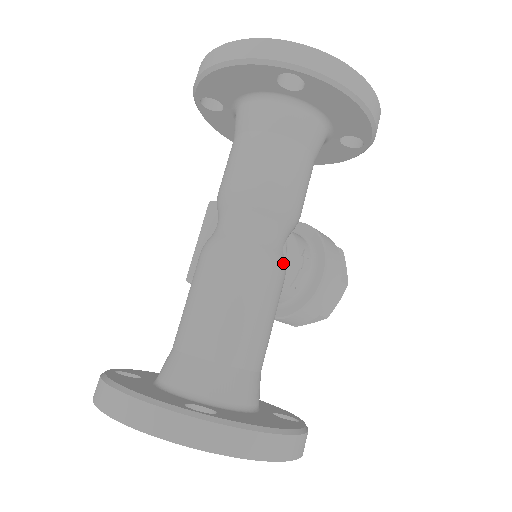
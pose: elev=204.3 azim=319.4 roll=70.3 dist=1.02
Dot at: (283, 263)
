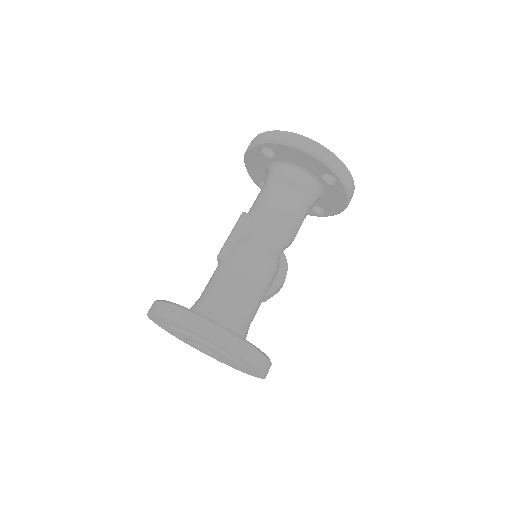
Dot at: occluded
